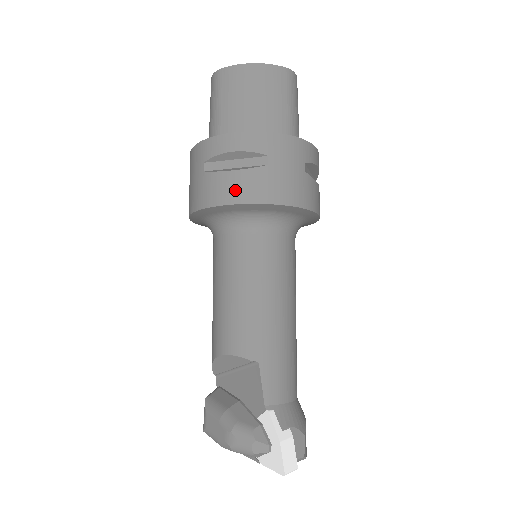
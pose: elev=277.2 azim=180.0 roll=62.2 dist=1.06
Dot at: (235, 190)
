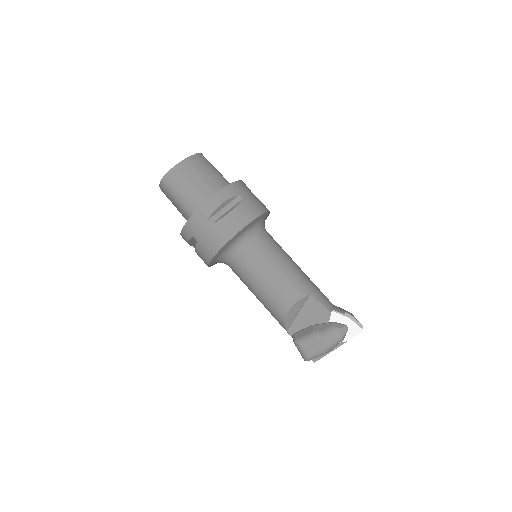
Dot at: (239, 220)
